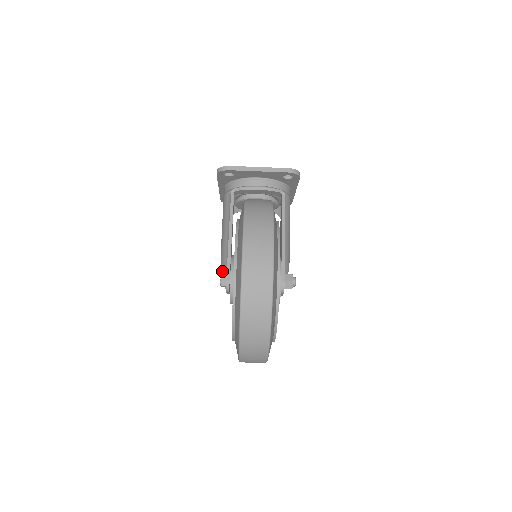
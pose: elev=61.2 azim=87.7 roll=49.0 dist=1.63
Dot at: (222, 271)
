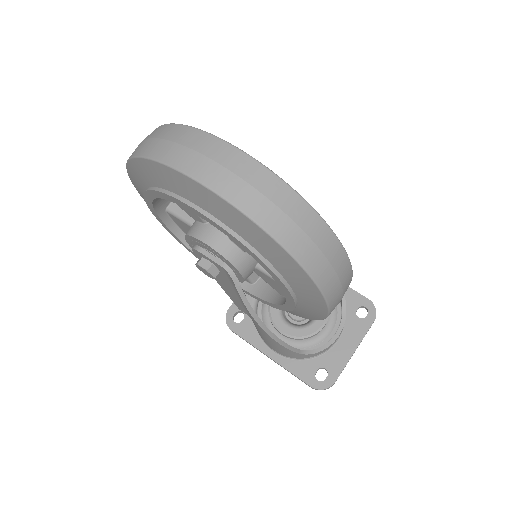
Dot at: occluded
